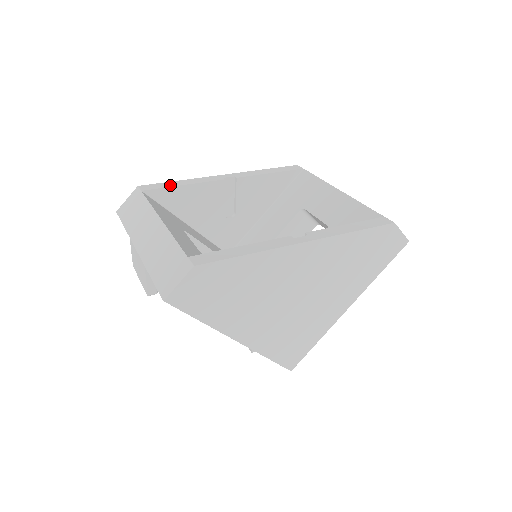
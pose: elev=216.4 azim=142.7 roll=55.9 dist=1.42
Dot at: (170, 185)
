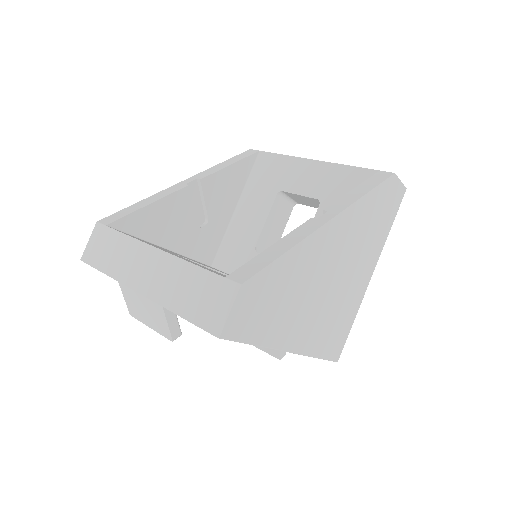
Dot at: (134, 209)
